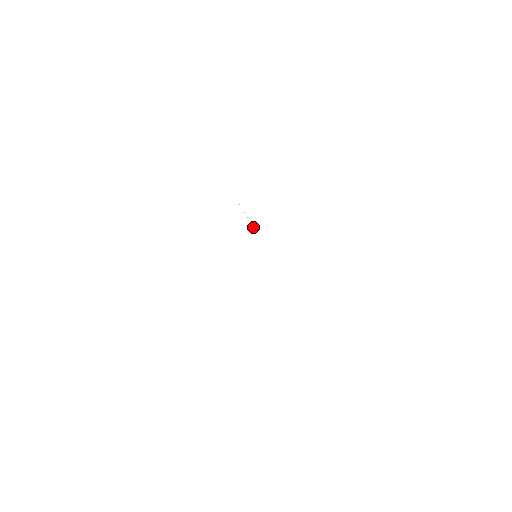
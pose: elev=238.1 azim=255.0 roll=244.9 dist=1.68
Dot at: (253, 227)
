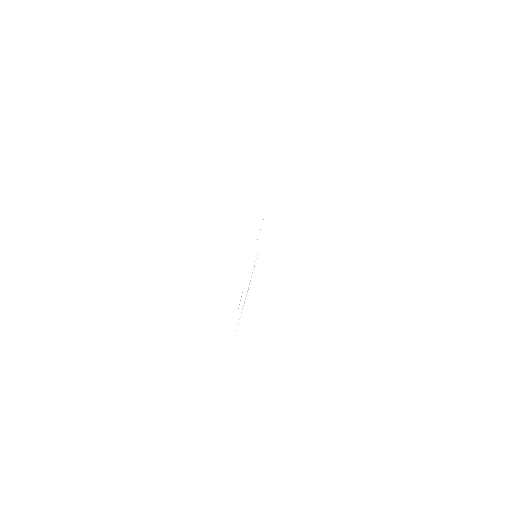
Dot at: occluded
